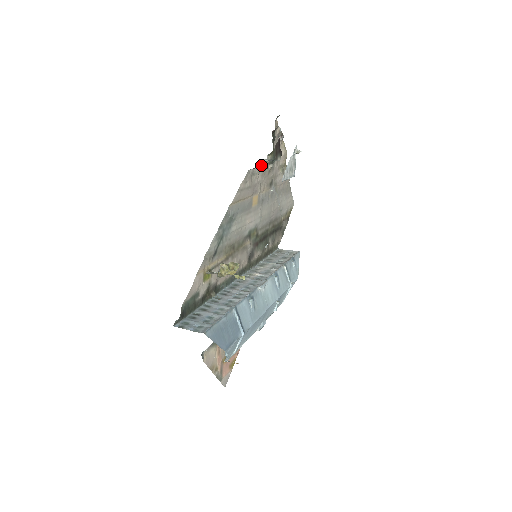
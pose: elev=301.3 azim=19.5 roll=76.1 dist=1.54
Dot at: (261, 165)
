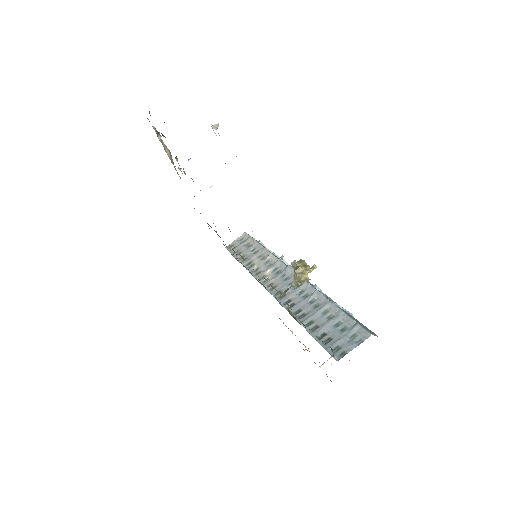
Dot at: occluded
